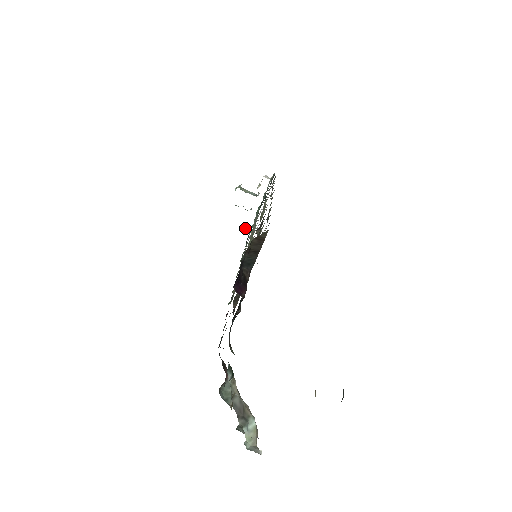
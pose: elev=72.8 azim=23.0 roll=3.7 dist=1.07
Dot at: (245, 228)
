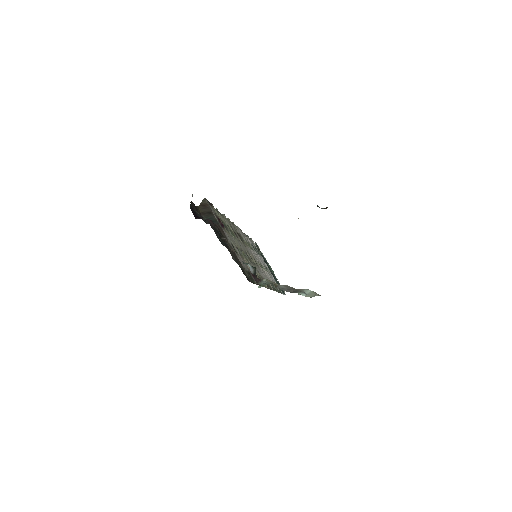
Dot at: occluded
